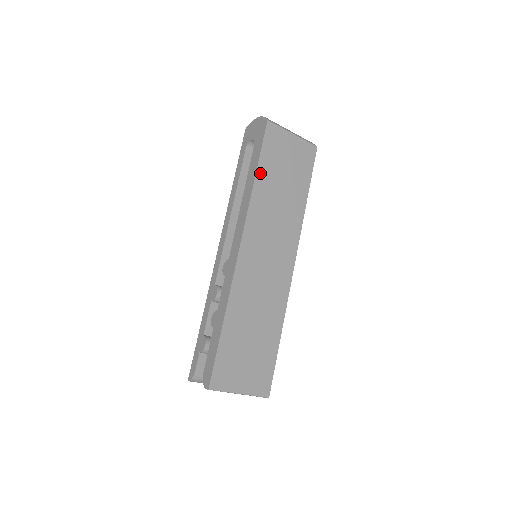
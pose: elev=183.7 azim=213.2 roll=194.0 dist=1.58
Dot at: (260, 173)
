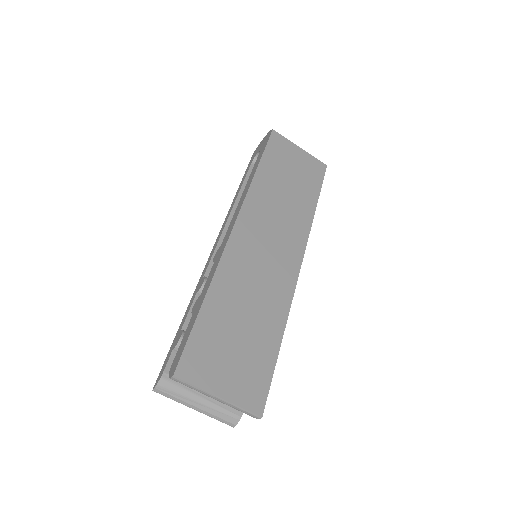
Dot at: (262, 168)
